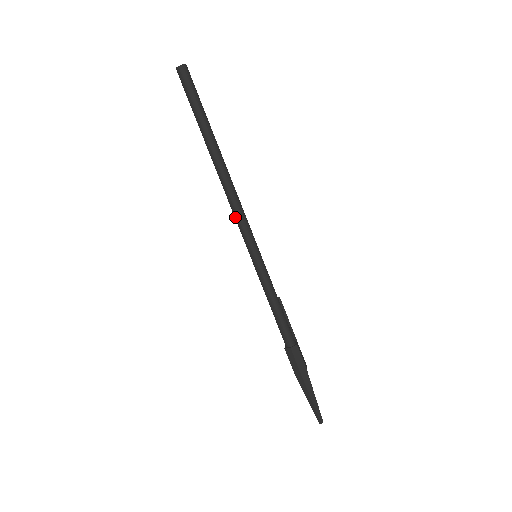
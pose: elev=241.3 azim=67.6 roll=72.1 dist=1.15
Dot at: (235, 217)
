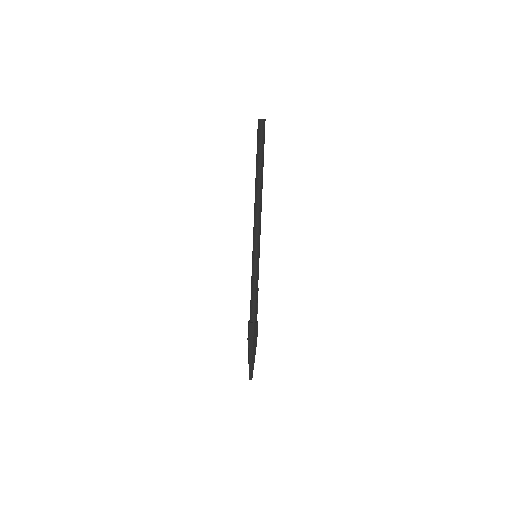
Dot at: (255, 226)
